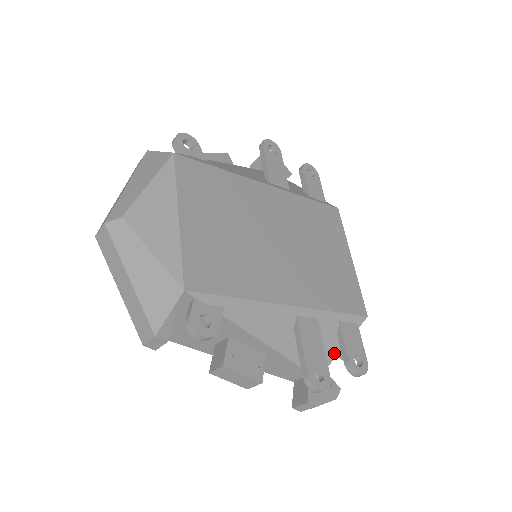
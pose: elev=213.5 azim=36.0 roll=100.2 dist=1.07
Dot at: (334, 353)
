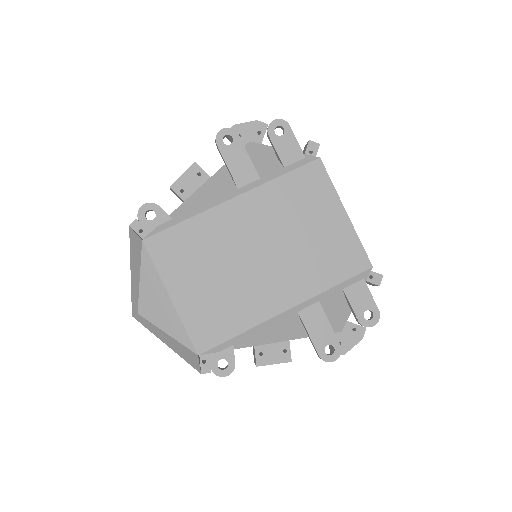
Dot at: (349, 310)
